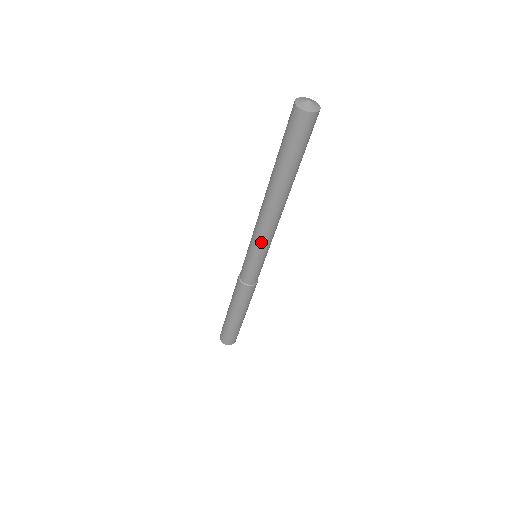
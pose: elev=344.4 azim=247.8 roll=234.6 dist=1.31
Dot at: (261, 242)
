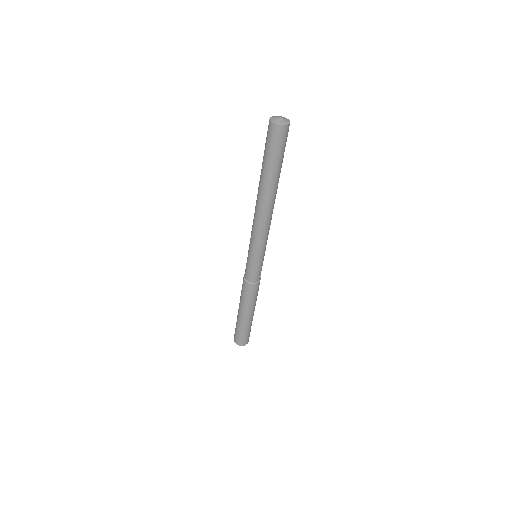
Dot at: (257, 241)
